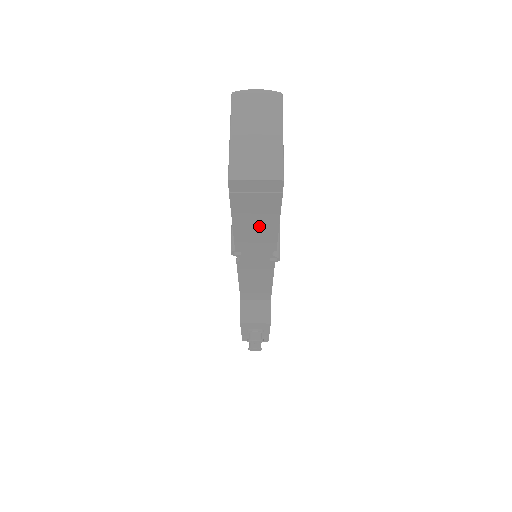
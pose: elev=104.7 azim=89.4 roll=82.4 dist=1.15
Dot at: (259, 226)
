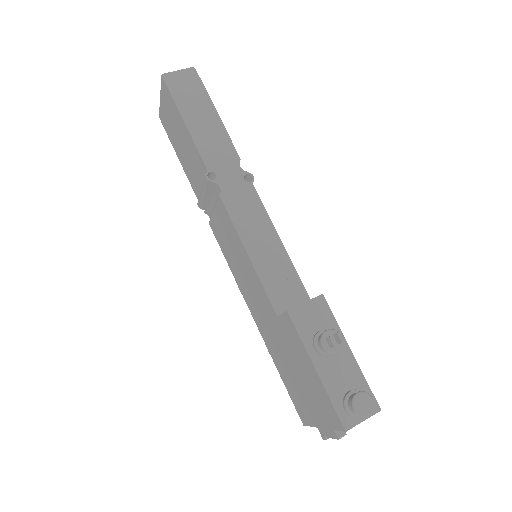
Dot at: (206, 123)
